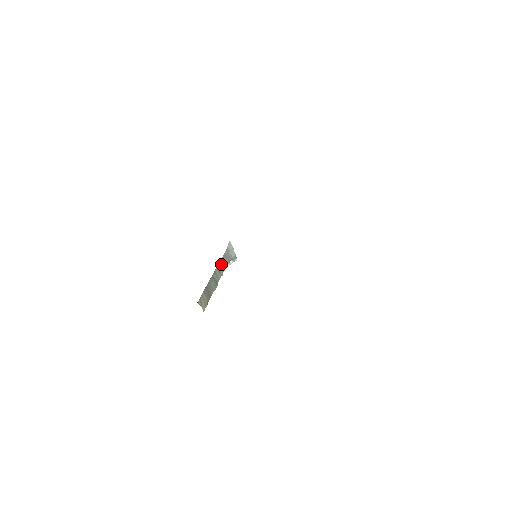
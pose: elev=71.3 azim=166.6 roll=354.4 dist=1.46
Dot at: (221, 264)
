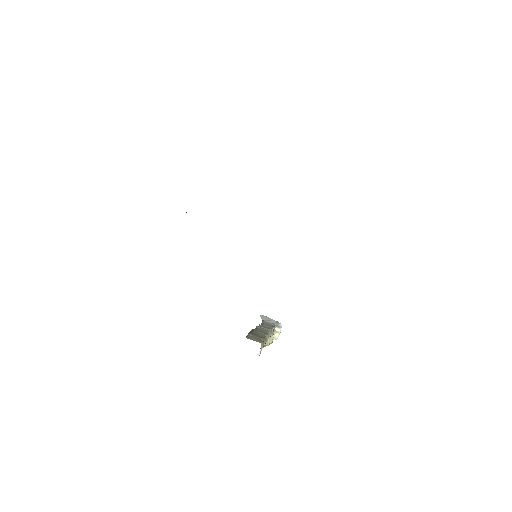
Dot at: occluded
